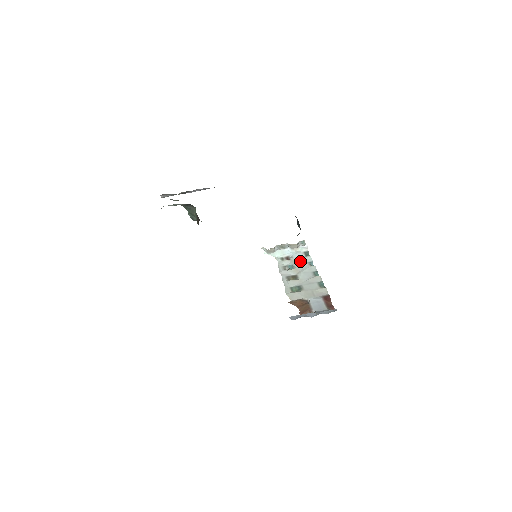
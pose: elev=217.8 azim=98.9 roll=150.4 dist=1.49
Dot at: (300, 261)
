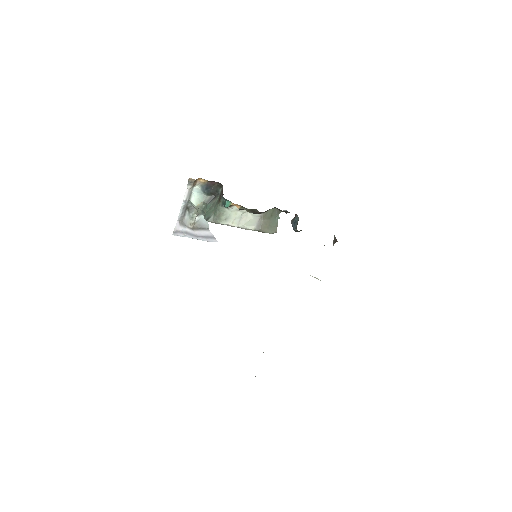
Dot at: occluded
